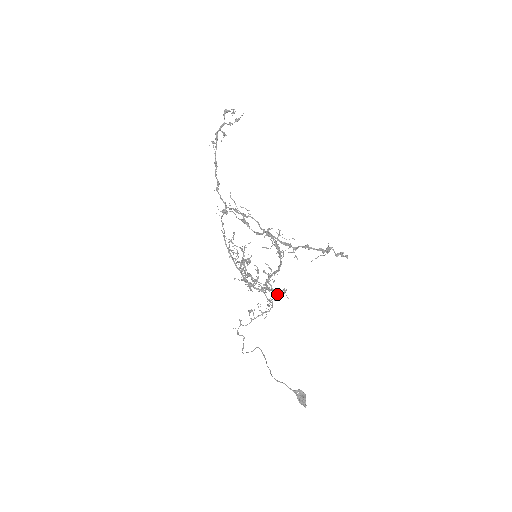
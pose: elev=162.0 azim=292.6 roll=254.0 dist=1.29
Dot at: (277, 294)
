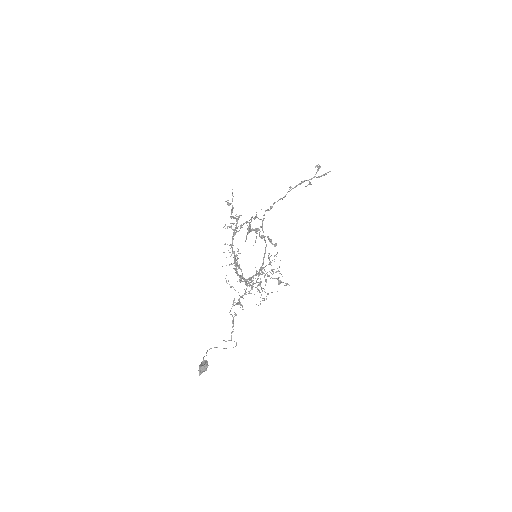
Dot at: (241, 280)
